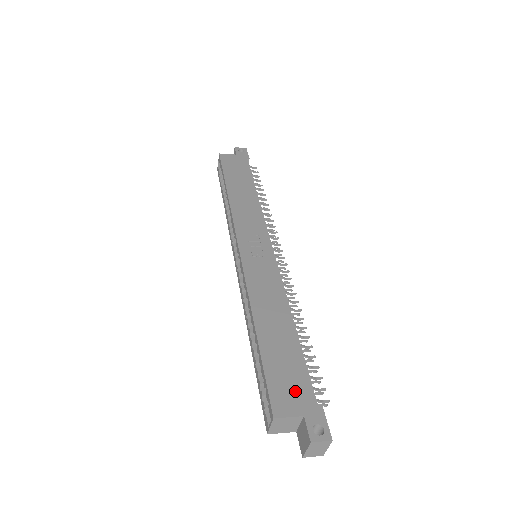
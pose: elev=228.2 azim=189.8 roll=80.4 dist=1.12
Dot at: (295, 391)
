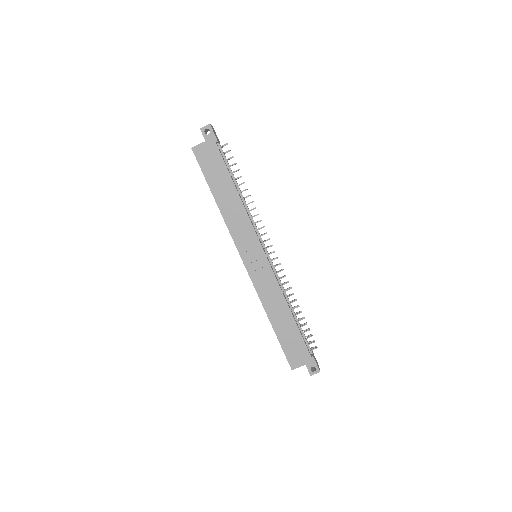
Dot at: (299, 354)
